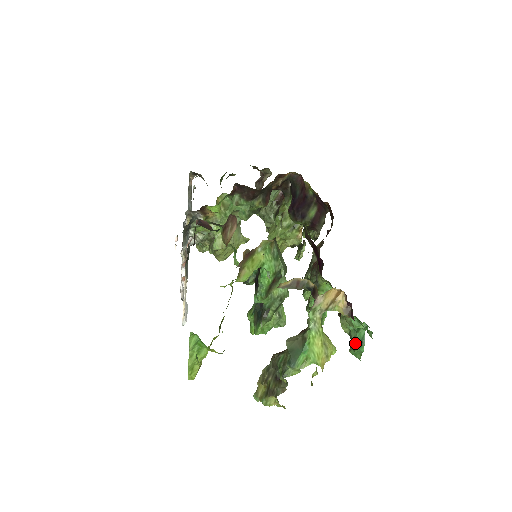
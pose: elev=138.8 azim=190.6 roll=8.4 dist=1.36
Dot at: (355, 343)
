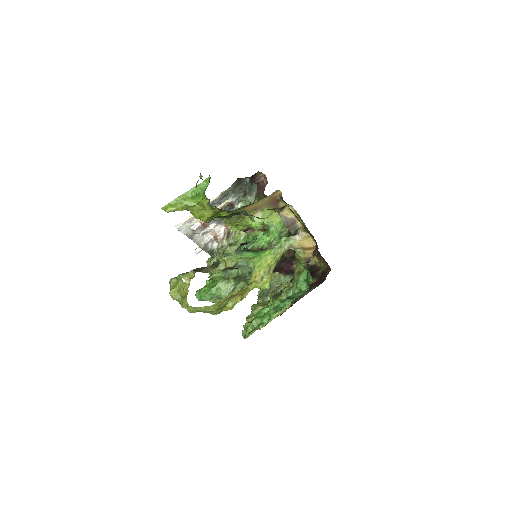
Dot at: (285, 300)
